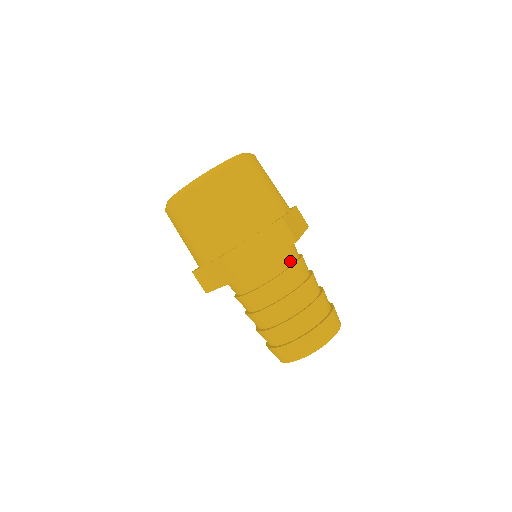
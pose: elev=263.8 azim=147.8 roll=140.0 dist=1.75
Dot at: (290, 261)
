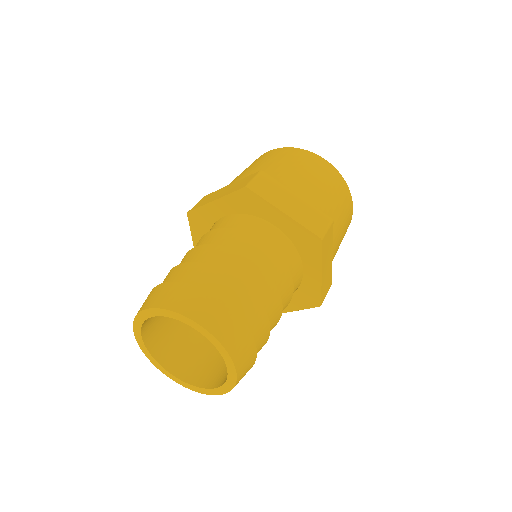
Dot at: (244, 230)
